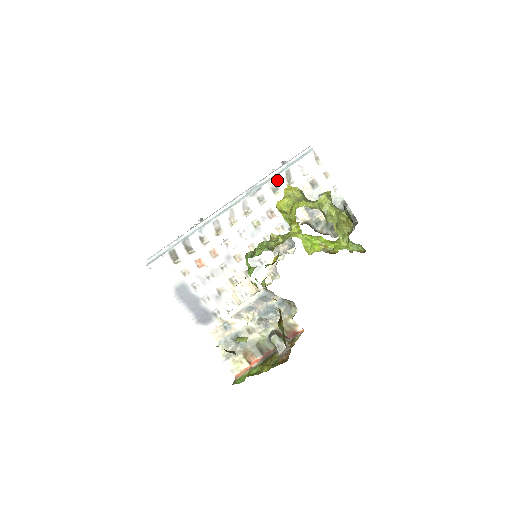
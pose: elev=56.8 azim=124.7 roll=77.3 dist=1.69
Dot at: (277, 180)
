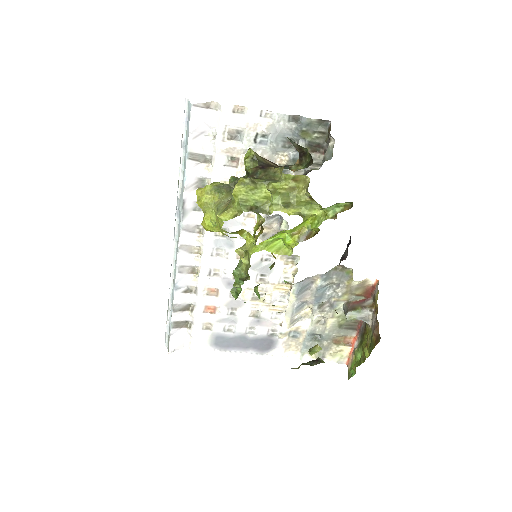
Dot at: (191, 175)
